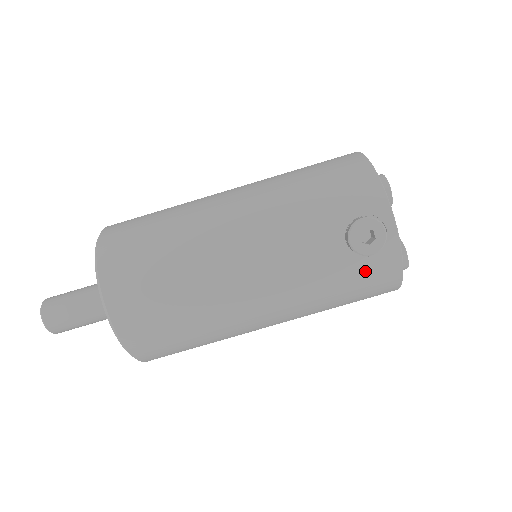
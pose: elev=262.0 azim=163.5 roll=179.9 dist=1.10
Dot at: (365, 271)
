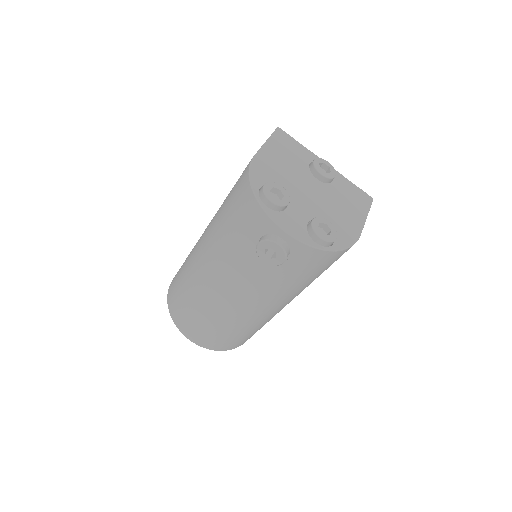
Dot at: (297, 266)
